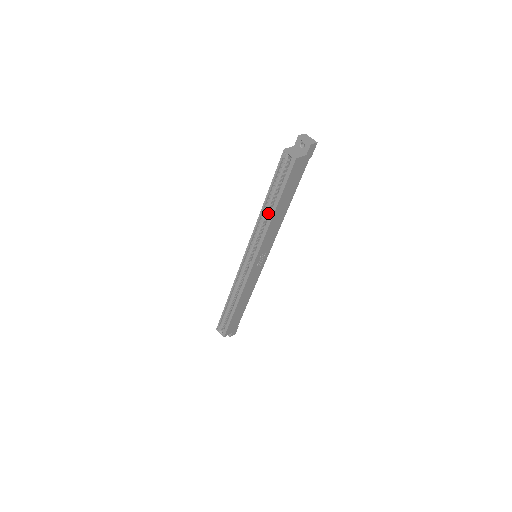
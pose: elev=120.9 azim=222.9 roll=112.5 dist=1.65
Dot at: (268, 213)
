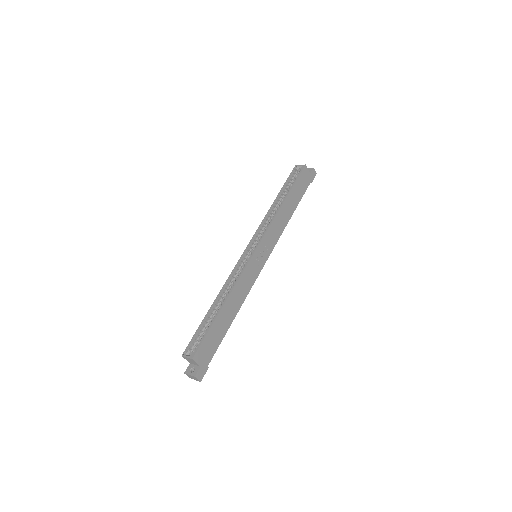
Dot at: (276, 210)
